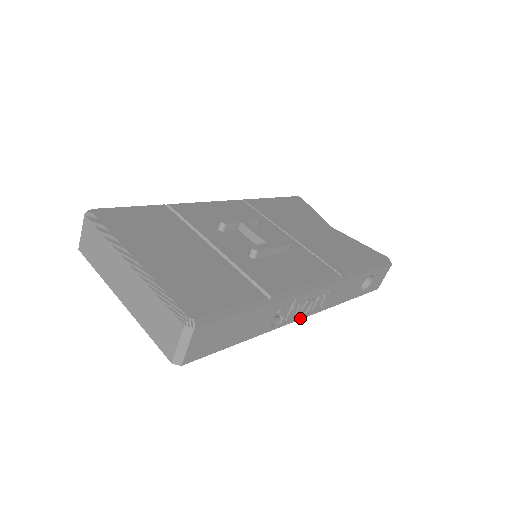
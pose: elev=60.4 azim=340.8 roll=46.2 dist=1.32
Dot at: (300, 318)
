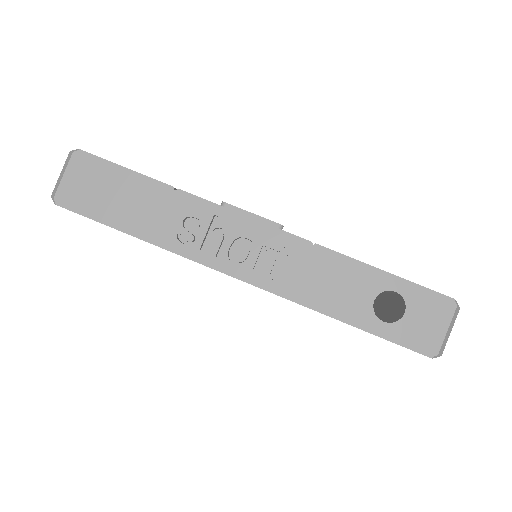
Dot at: (233, 269)
